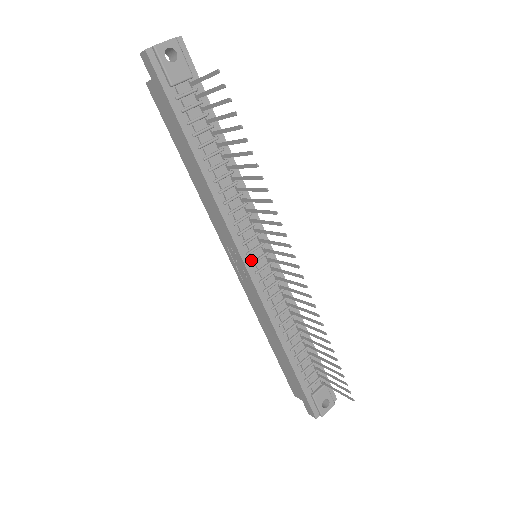
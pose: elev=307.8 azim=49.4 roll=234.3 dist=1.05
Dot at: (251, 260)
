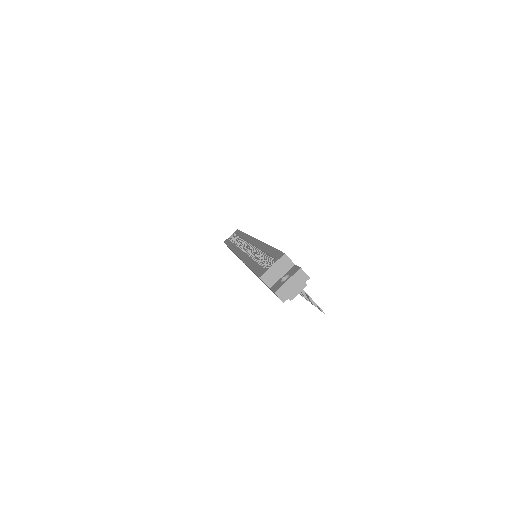
Dot at: occluded
